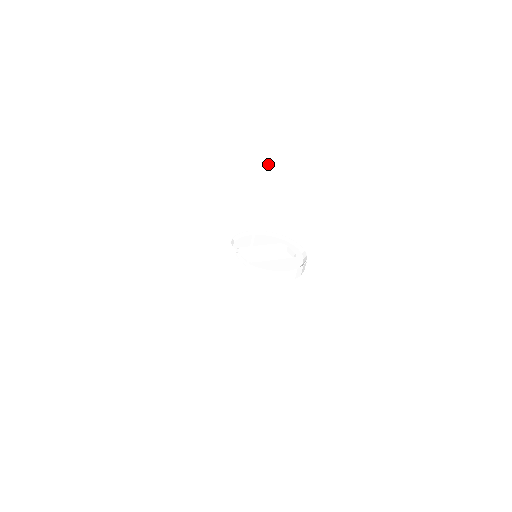
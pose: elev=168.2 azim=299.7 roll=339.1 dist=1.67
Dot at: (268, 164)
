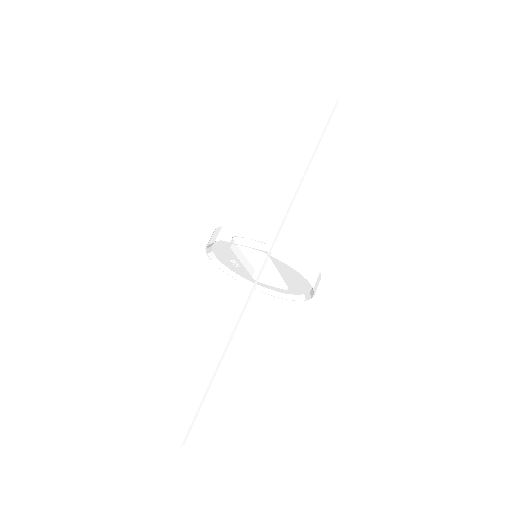
Dot at: (330, 119)
